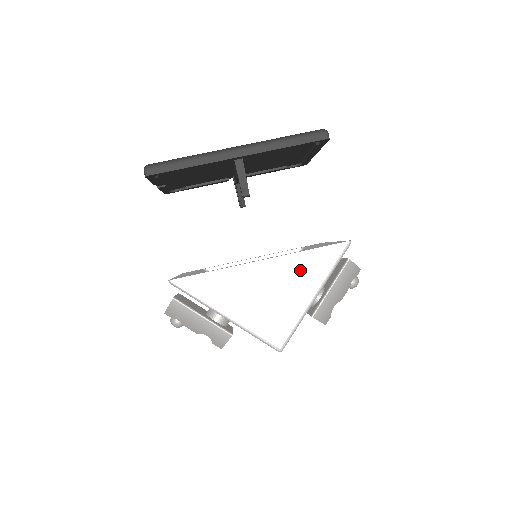
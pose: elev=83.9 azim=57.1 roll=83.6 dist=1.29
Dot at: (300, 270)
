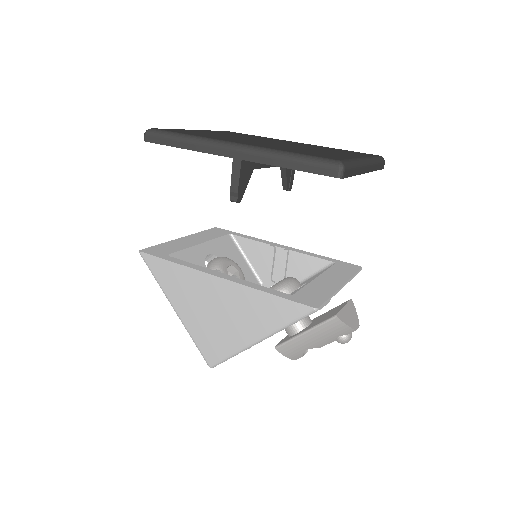
Dot at: (252, 308)
